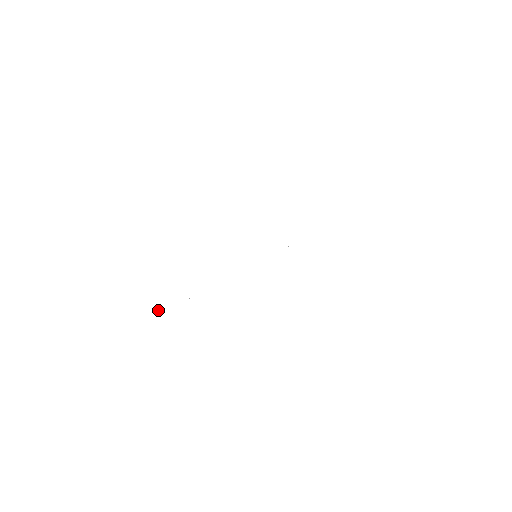
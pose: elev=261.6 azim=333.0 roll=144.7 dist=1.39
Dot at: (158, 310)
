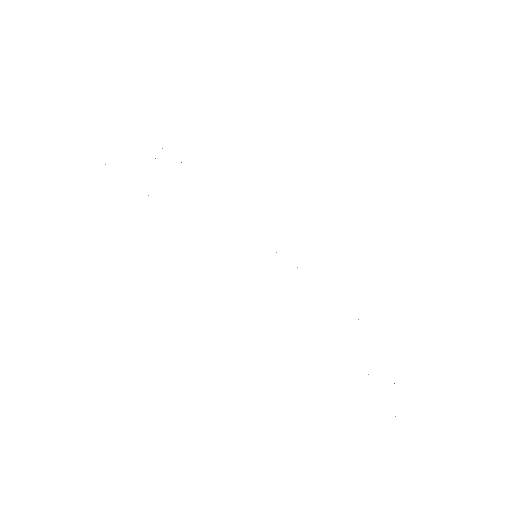
Dot at: occluded
